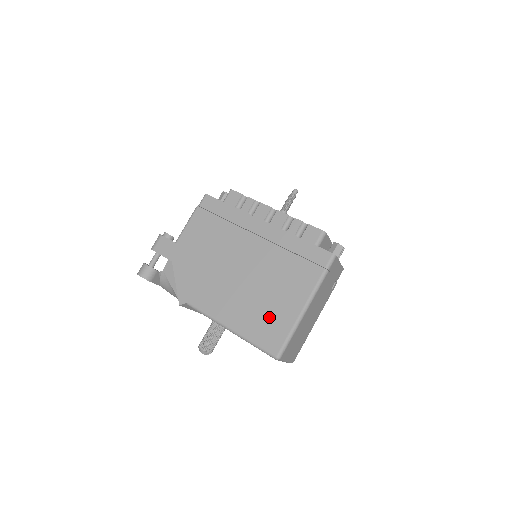
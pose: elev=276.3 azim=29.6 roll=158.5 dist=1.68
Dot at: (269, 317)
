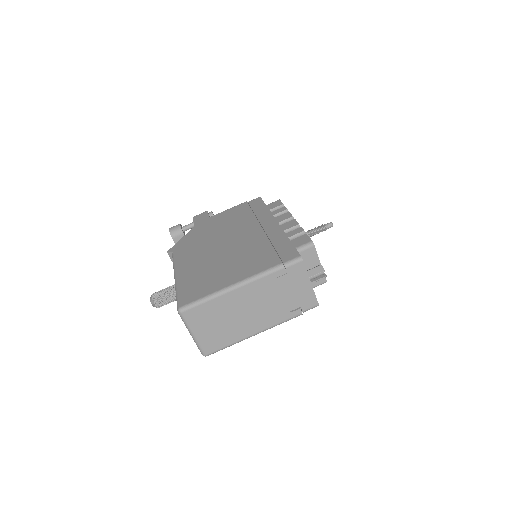
Dot at: (207, 279)
